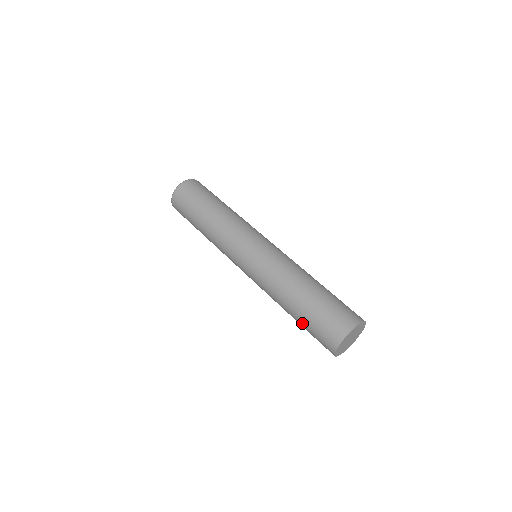
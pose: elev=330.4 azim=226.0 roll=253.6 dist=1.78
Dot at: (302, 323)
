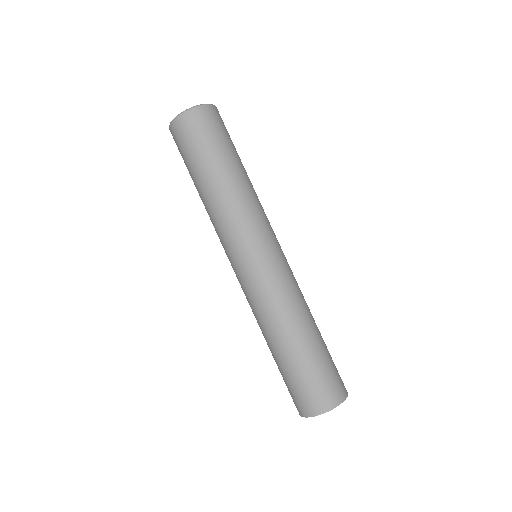
Dot at: occluded
